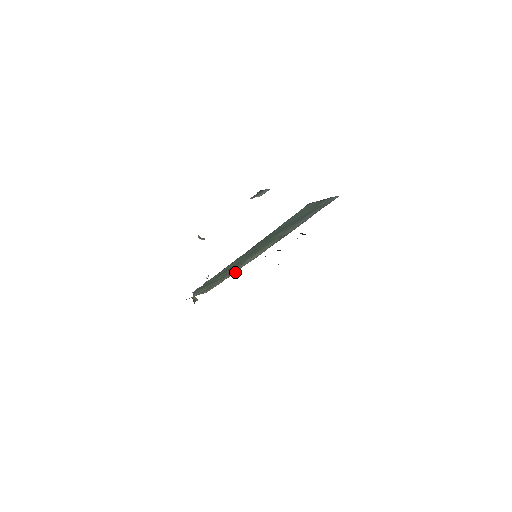
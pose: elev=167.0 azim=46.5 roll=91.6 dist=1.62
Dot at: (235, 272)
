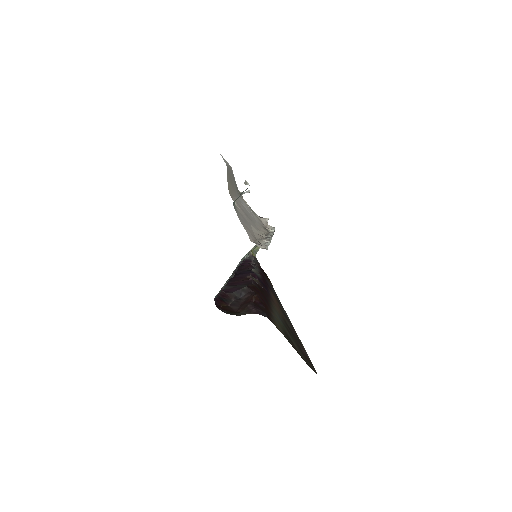
Dot at: occluded
